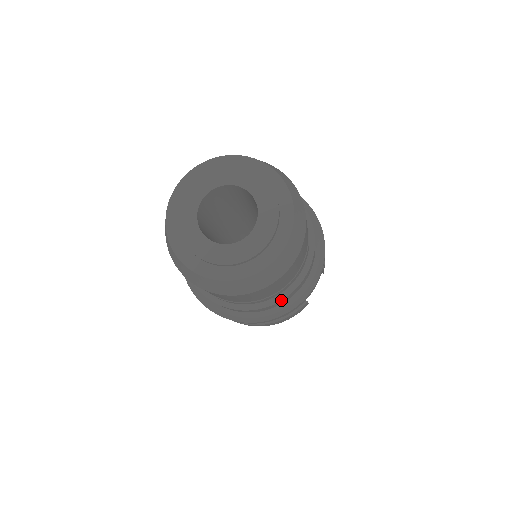
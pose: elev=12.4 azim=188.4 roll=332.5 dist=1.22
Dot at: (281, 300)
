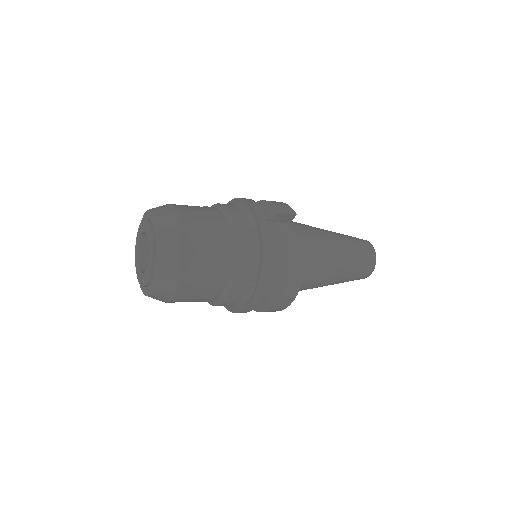
Dot at: (237, 256)
